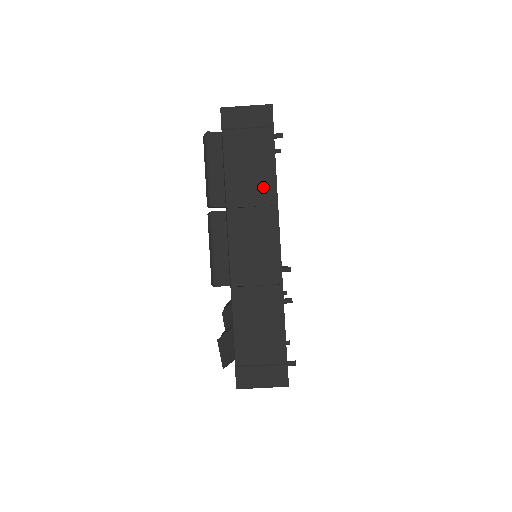
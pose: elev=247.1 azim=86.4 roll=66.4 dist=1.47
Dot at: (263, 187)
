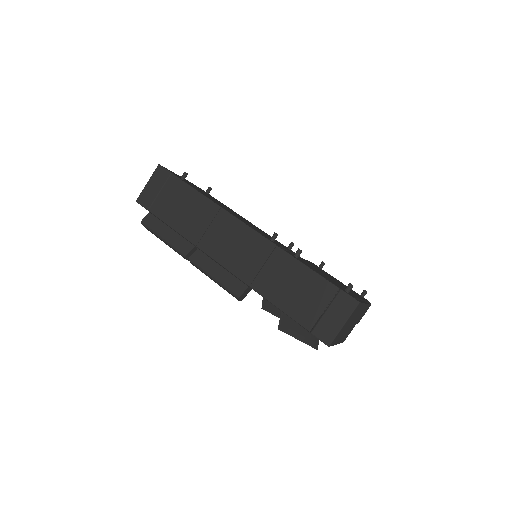
Dot at: (202, 209)
